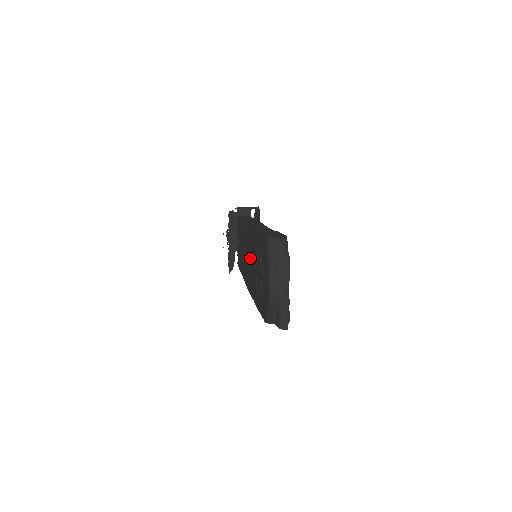
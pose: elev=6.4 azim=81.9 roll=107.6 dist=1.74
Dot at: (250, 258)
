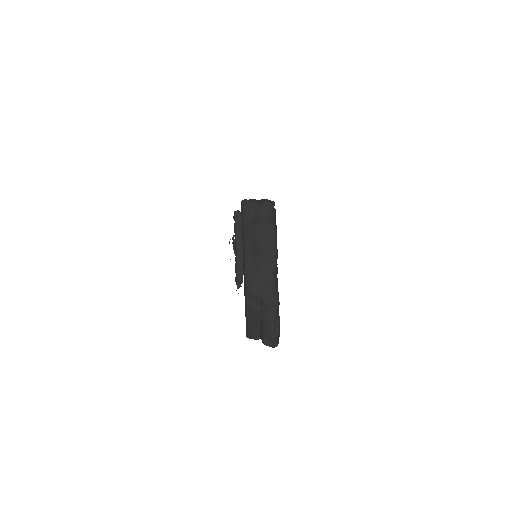
Dot at: occluded
